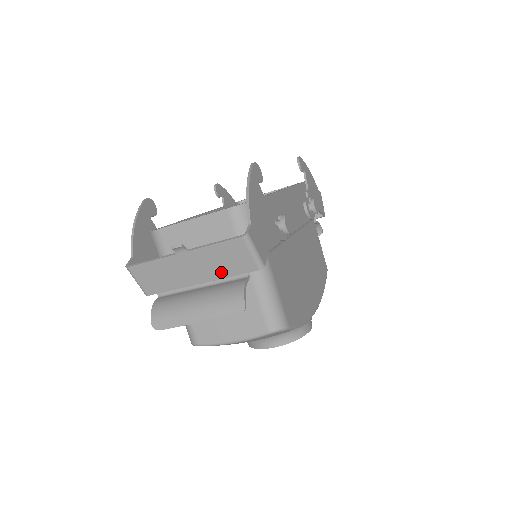
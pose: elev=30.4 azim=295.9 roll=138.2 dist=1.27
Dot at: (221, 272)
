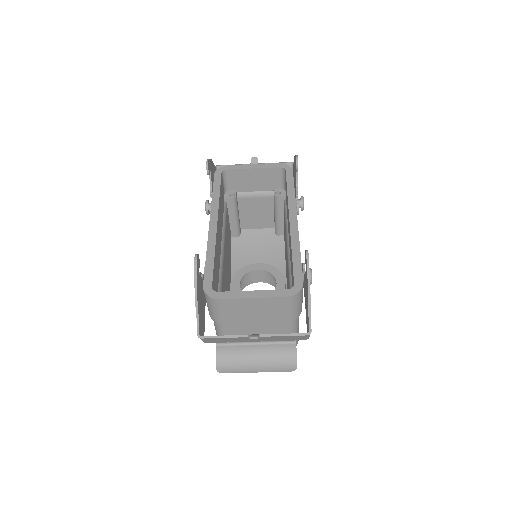
Dot at: (277, 340)
